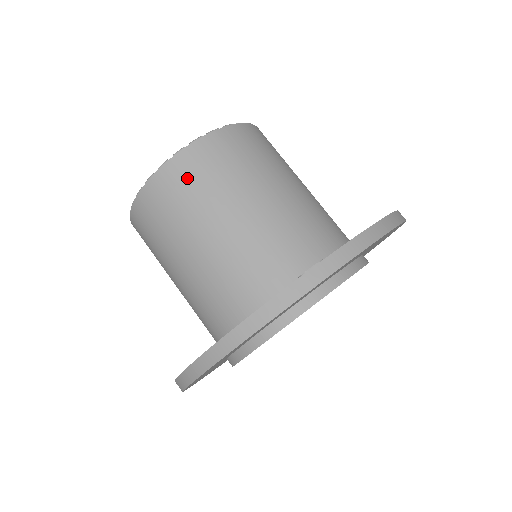
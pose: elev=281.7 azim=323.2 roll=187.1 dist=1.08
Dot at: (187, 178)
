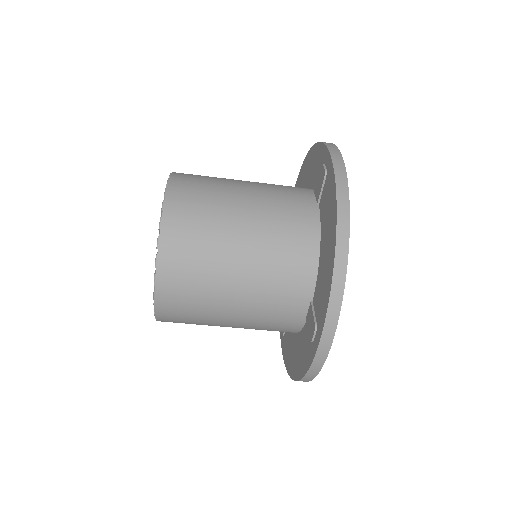
Dot at: (179, 315)
